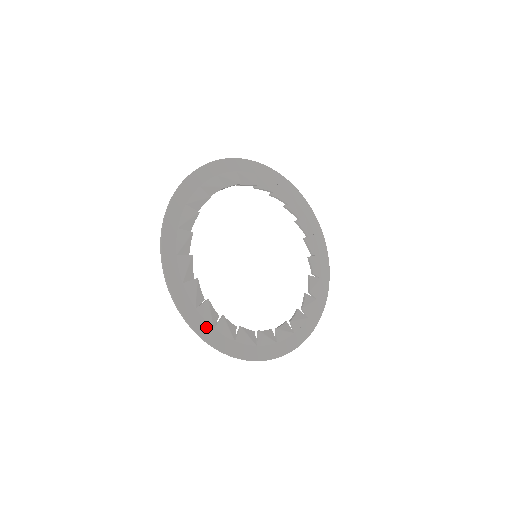
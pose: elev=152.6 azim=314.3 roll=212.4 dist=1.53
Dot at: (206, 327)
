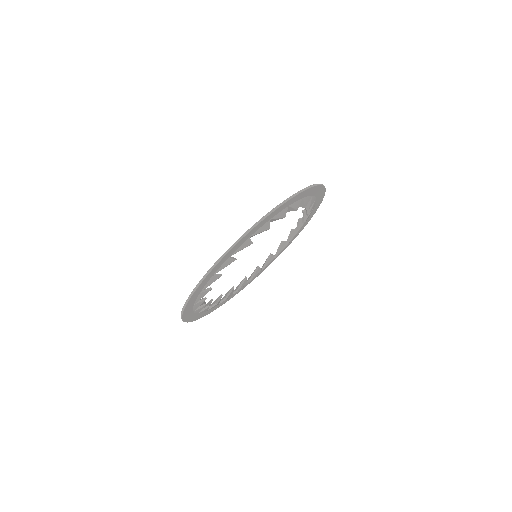
Dot at: (194, 316)
